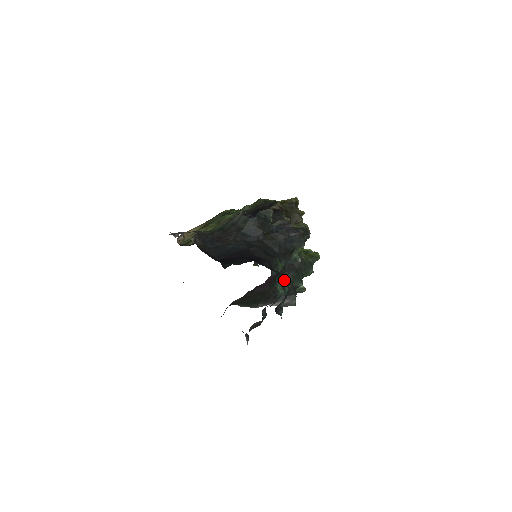
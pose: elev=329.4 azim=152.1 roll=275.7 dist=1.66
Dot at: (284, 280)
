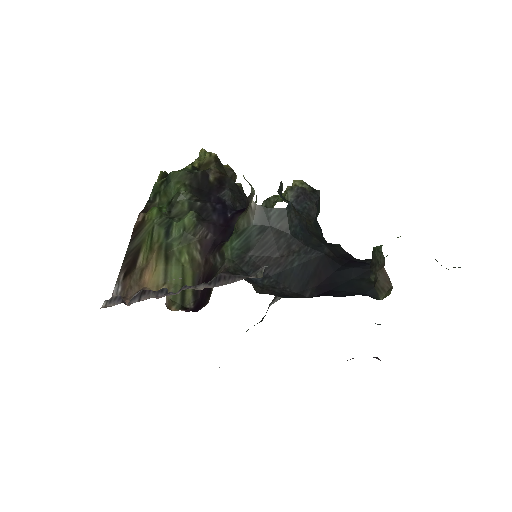
Dot at: occluded
